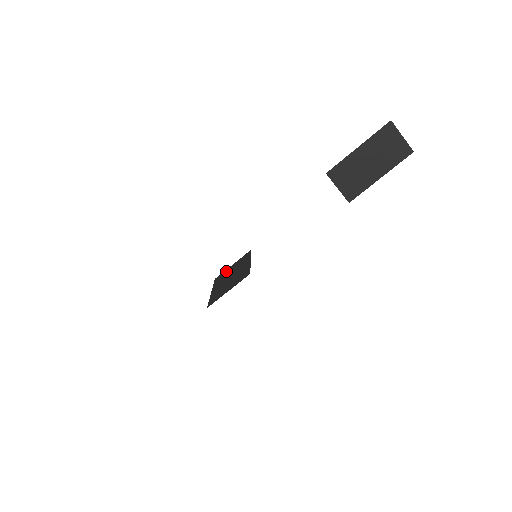
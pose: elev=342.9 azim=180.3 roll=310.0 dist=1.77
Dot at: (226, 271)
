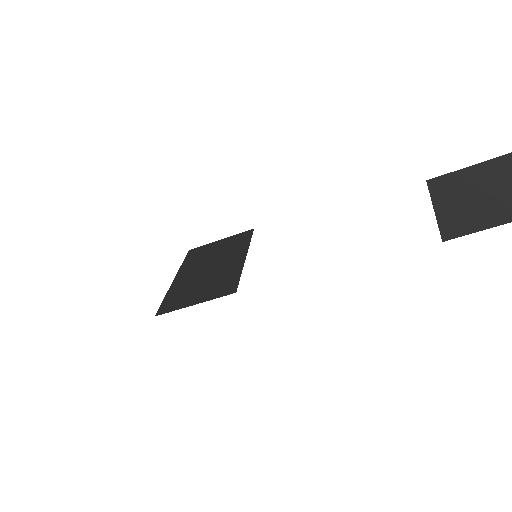
Dot at: (207, 247)
